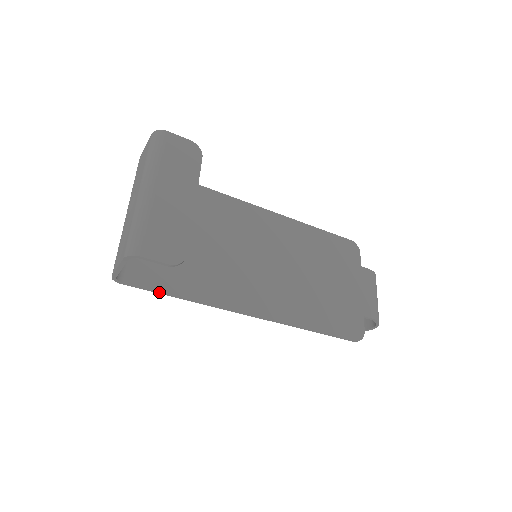
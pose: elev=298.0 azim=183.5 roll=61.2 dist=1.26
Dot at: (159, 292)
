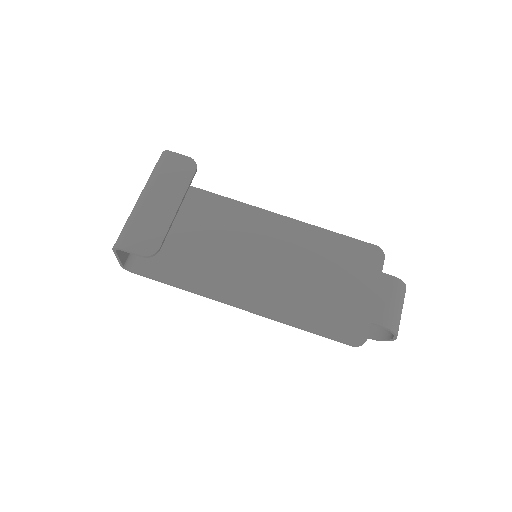
Dot at: (159, 281)
